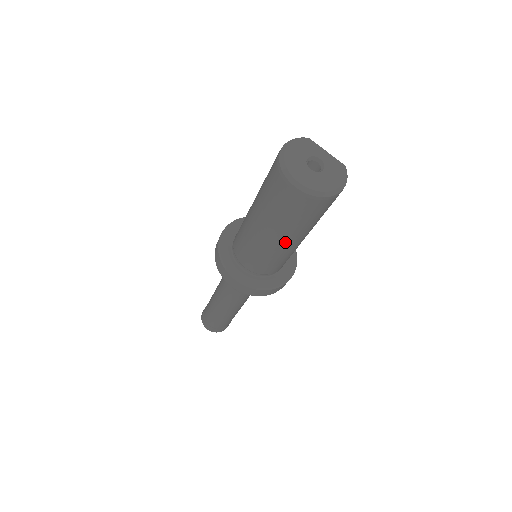
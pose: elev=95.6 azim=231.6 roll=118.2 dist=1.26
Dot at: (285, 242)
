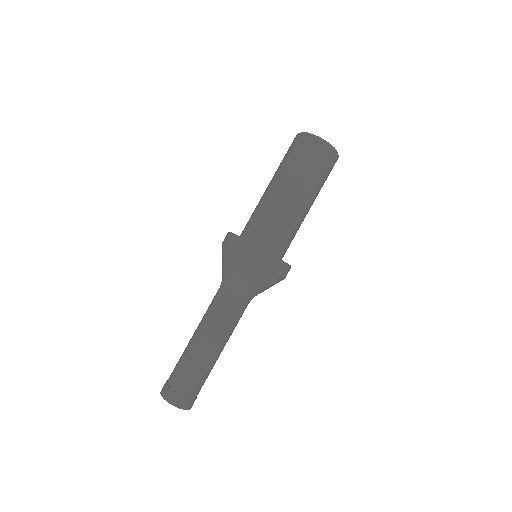
Dot at: (288, 192)
